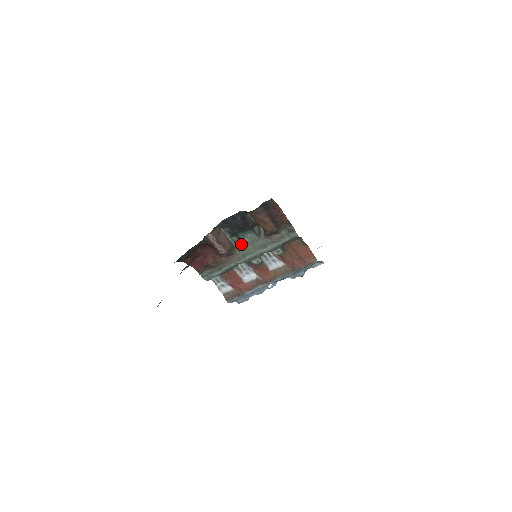
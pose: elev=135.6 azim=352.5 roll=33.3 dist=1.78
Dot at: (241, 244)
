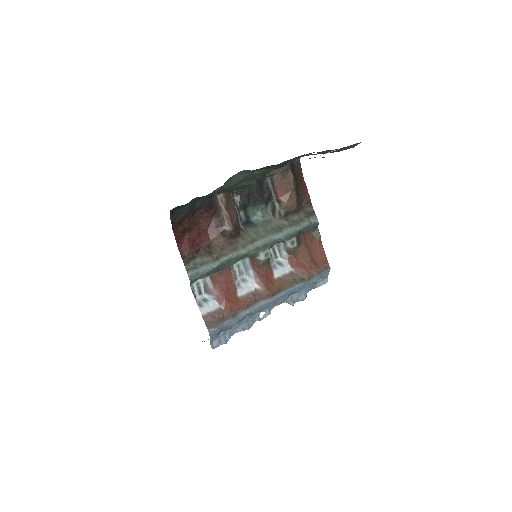
Dot at: (248, 225)
